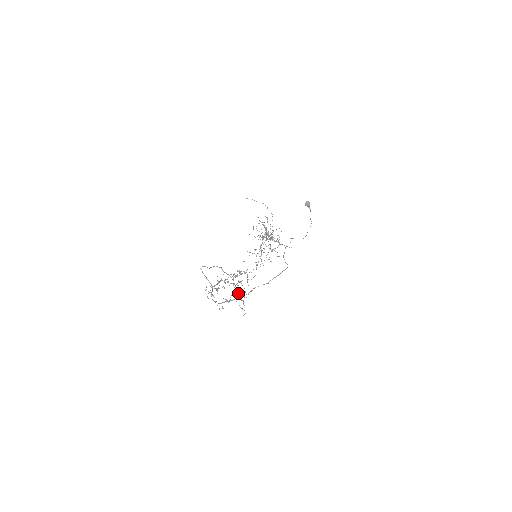
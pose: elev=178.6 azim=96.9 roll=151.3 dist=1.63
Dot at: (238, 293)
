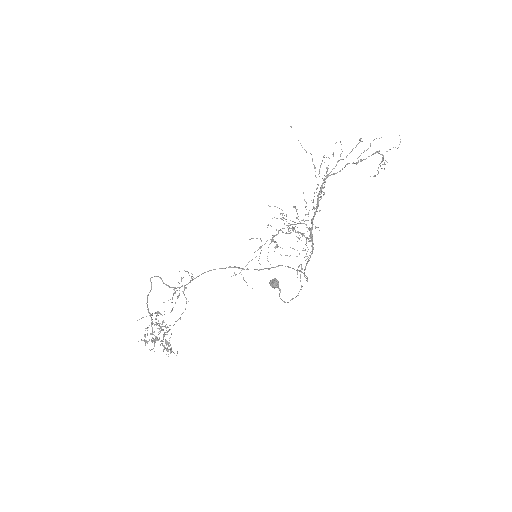
Dot at: (165, 339)
